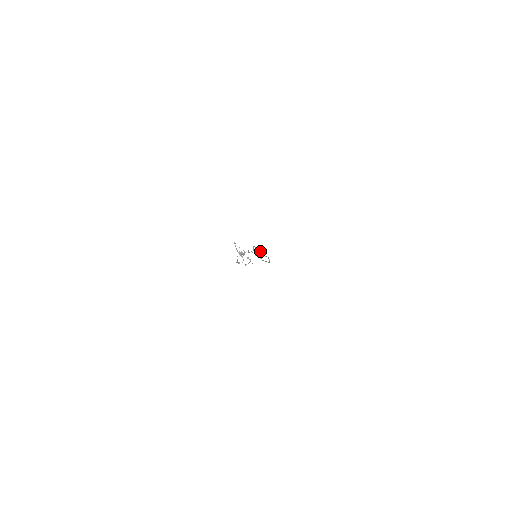
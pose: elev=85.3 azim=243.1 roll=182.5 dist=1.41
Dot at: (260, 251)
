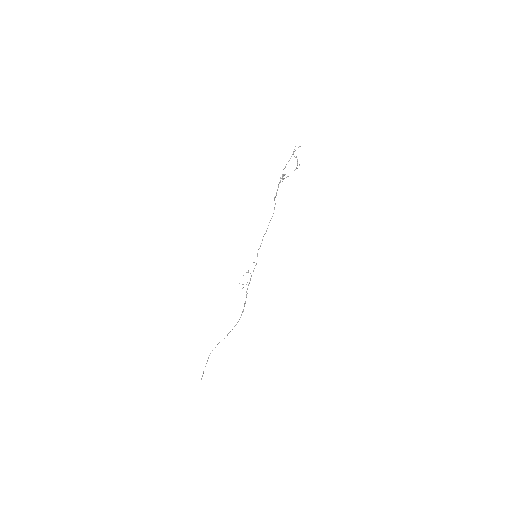
Dot at: occluded
